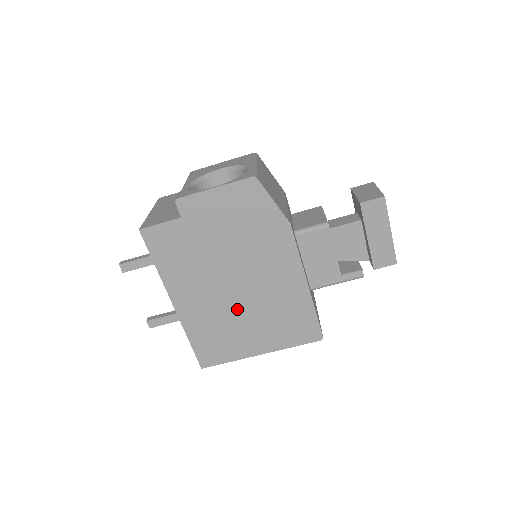
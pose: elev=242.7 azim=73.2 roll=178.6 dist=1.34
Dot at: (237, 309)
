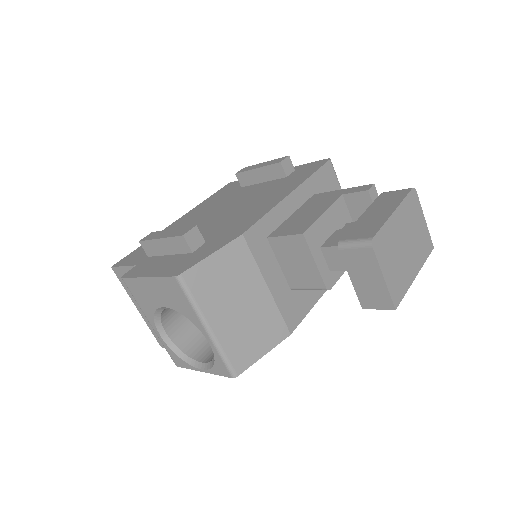
Dot at: occluded
